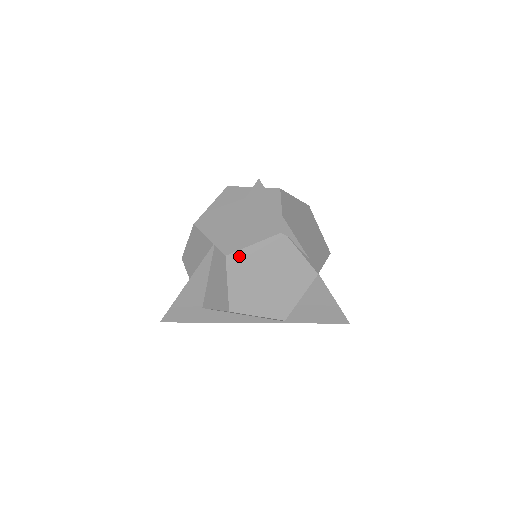
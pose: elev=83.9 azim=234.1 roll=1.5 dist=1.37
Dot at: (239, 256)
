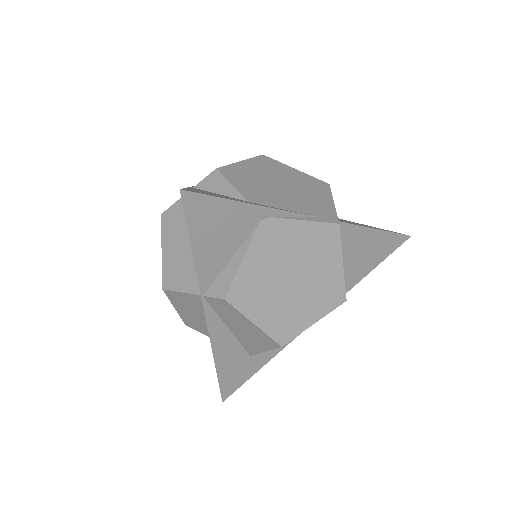
Dot at: (239, 286)
